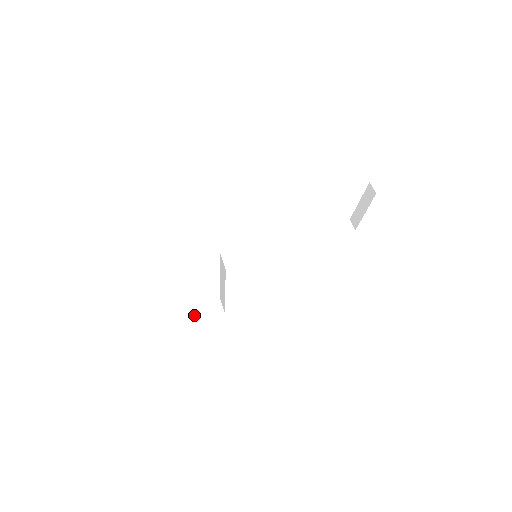
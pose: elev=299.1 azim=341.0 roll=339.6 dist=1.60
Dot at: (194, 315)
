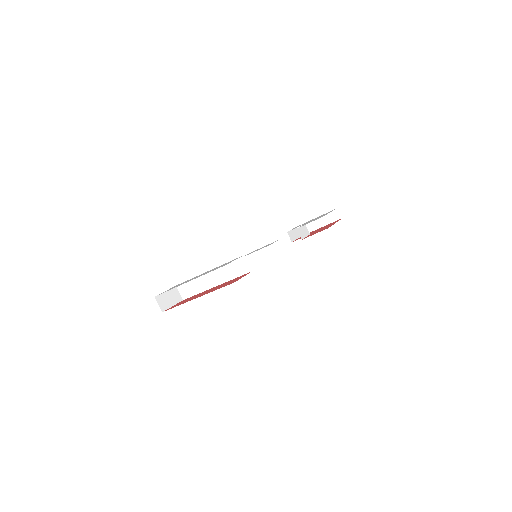
Dot at: (162, 306)
